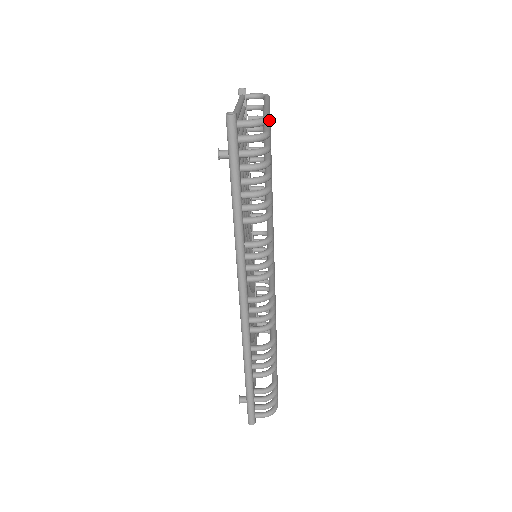
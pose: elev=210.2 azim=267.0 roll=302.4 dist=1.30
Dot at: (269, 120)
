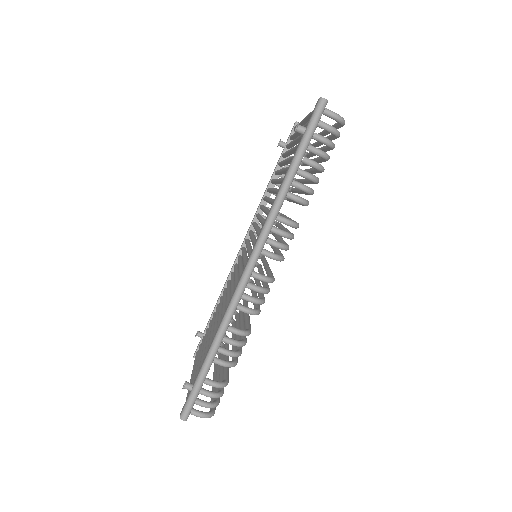
Dot at: occluded
